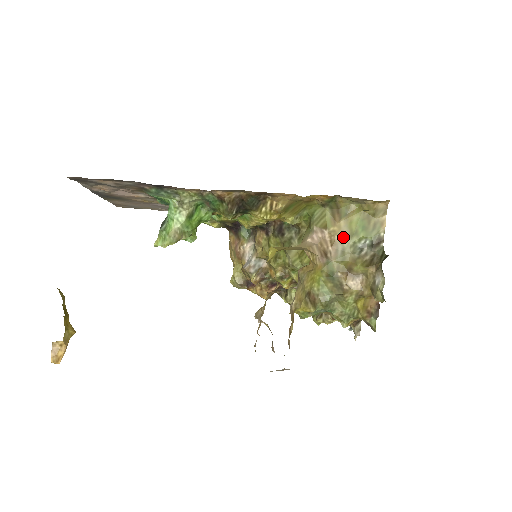
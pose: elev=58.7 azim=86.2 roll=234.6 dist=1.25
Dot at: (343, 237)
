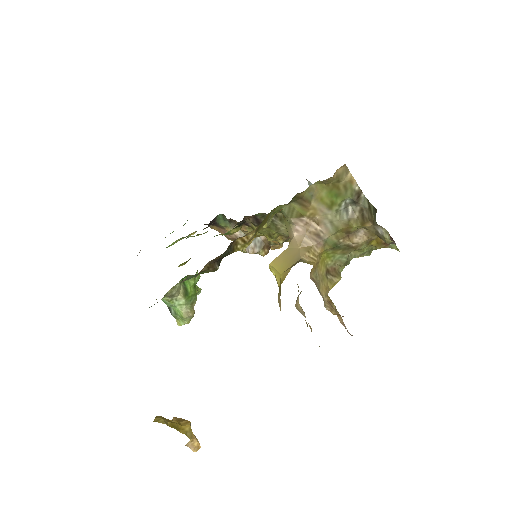
Dot at: (323, 213)
